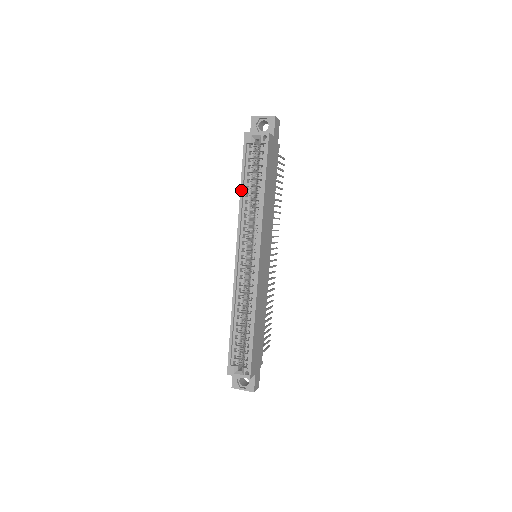
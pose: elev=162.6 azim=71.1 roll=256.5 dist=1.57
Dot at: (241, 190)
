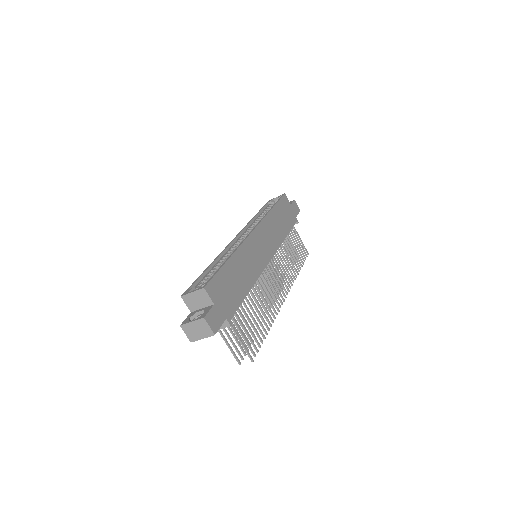
Dot at: (255, 216)
